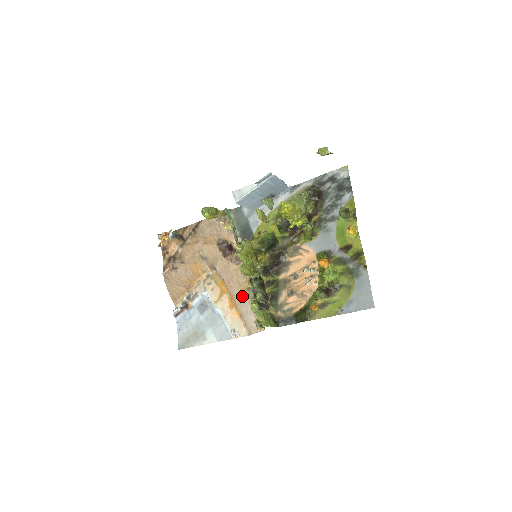
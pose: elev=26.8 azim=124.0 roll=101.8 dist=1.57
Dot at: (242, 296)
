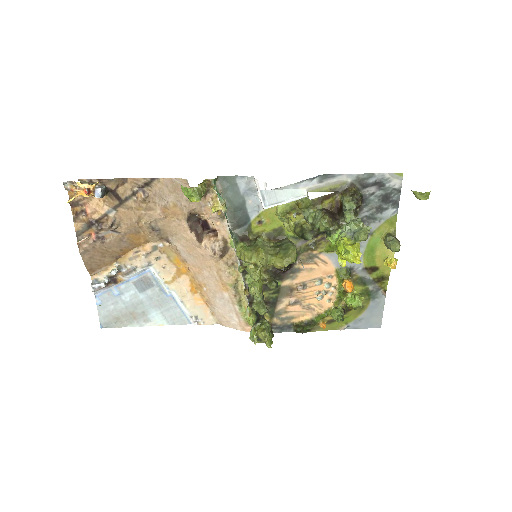
Dot at: (222, 292)
